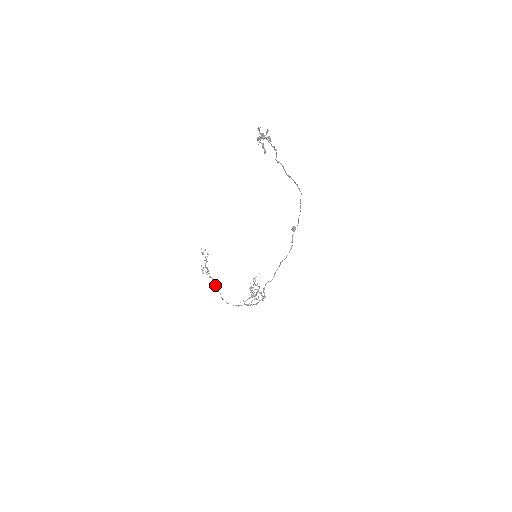
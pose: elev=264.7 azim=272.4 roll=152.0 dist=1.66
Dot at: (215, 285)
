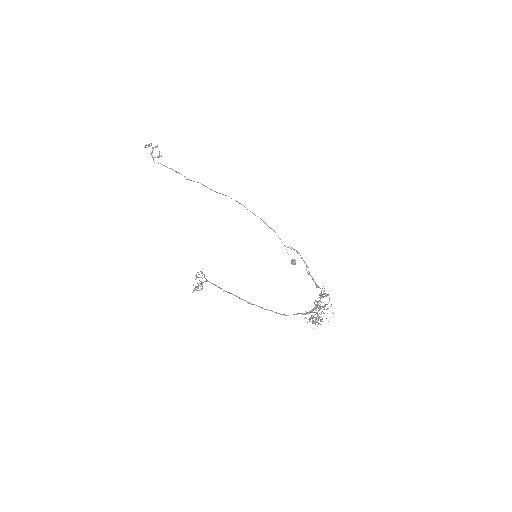
Dot at: occluded
